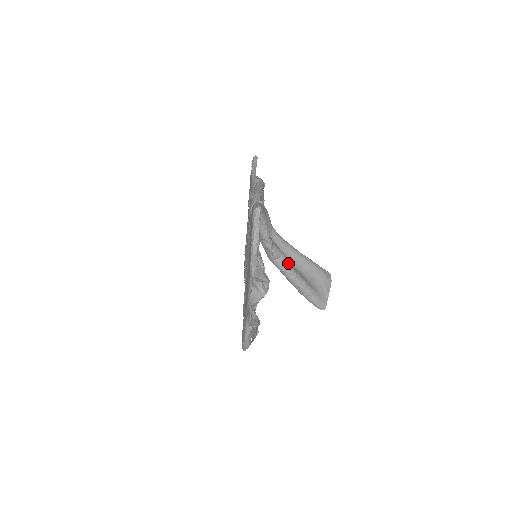
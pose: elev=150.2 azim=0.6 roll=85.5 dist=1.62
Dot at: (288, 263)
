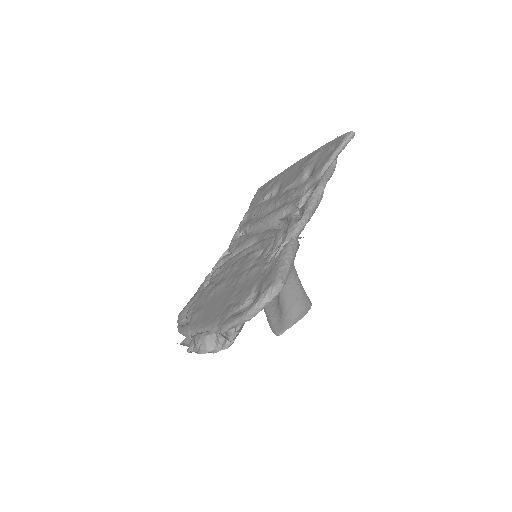
Dot at: (275, 304)
